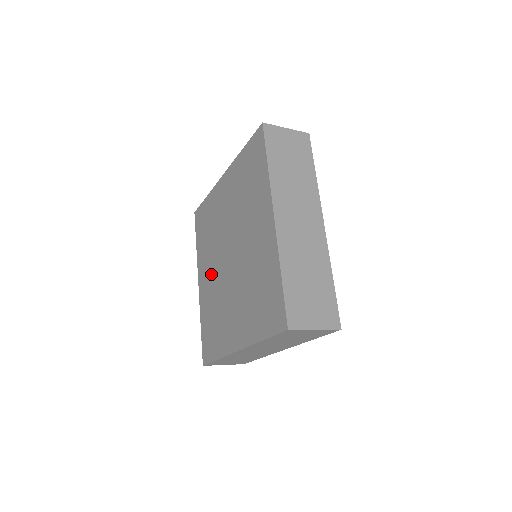
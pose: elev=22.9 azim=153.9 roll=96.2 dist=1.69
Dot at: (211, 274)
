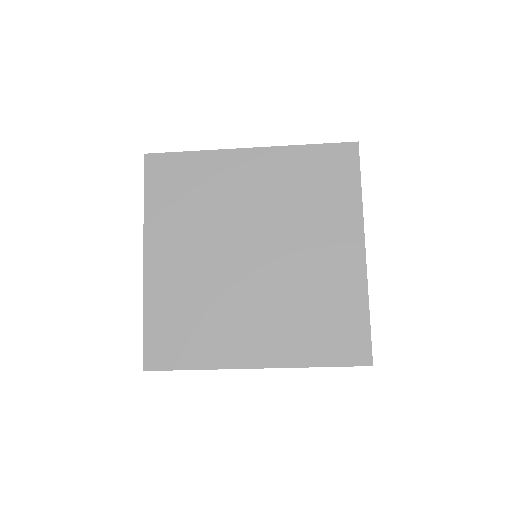
Dot at: (192, 258)
